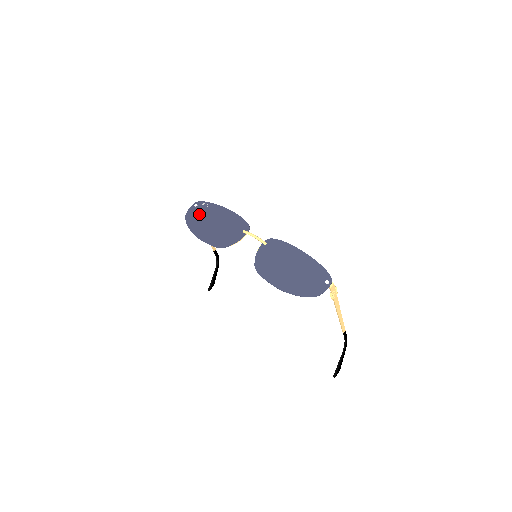
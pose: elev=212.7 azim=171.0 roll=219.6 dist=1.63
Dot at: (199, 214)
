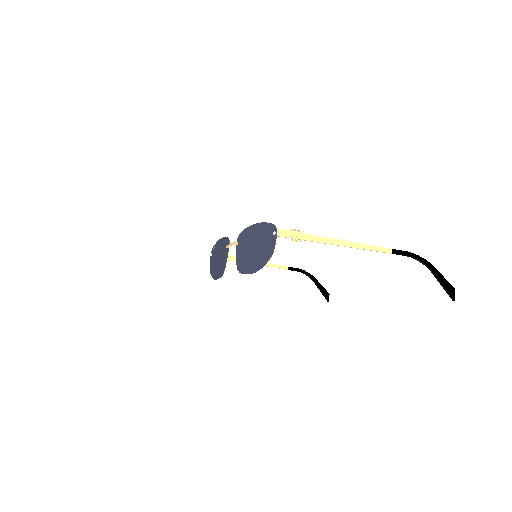
Dot at: (213, 260)
